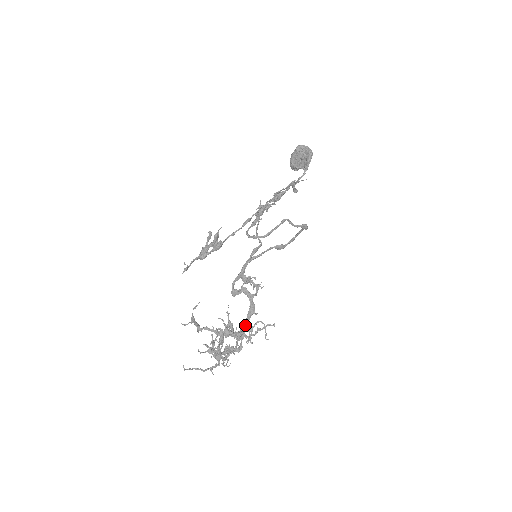
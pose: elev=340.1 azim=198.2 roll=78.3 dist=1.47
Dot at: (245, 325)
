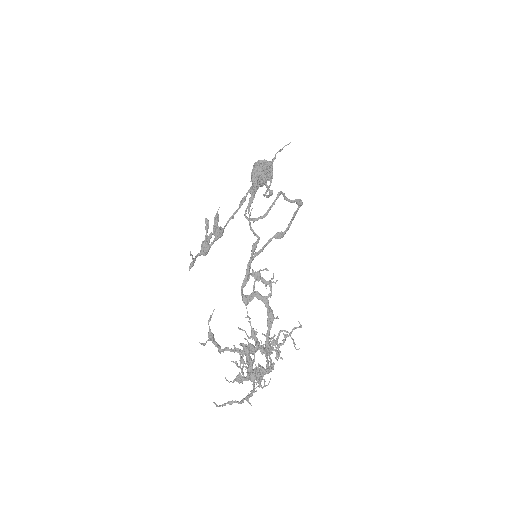
Dot at: (268, 337)
